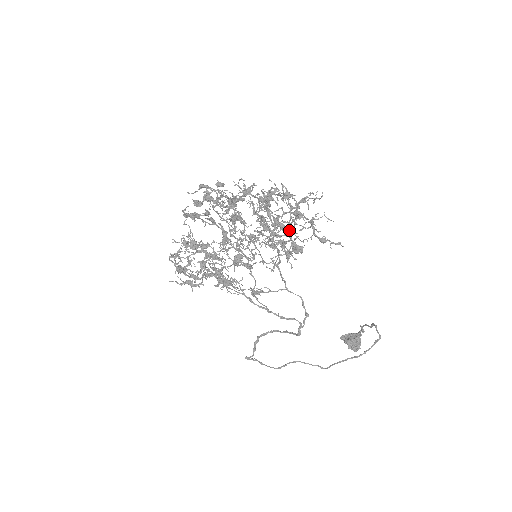
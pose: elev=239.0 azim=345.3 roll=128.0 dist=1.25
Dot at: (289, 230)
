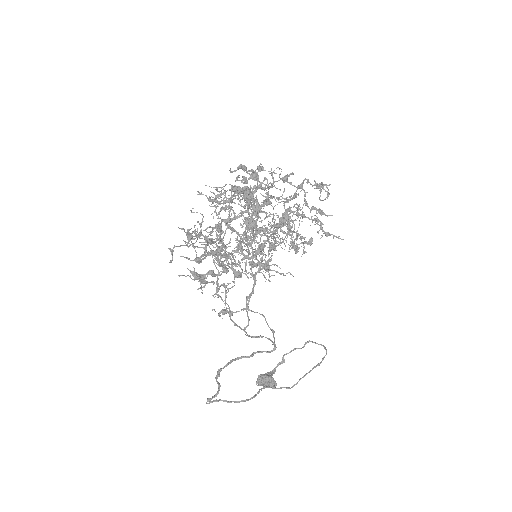
Dot at: (324, 214)
